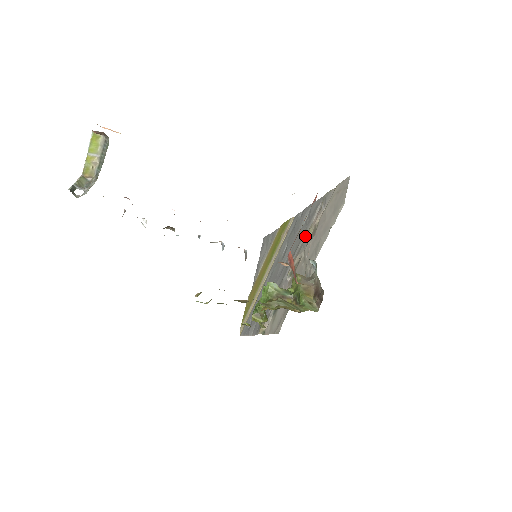
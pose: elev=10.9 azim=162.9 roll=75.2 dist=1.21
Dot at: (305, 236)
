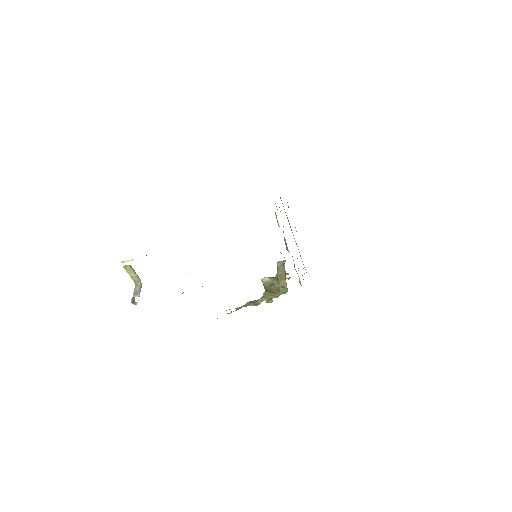
Dot at: occluded
